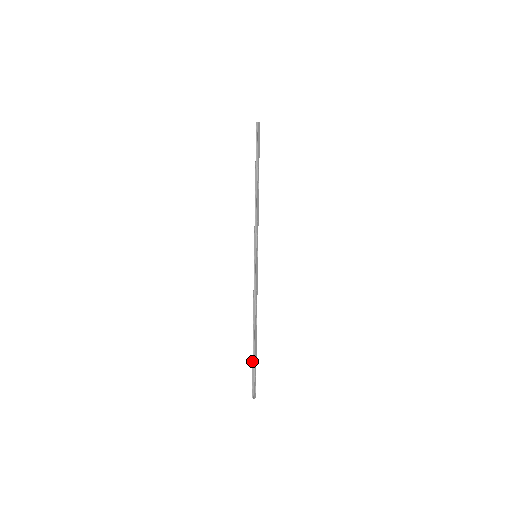
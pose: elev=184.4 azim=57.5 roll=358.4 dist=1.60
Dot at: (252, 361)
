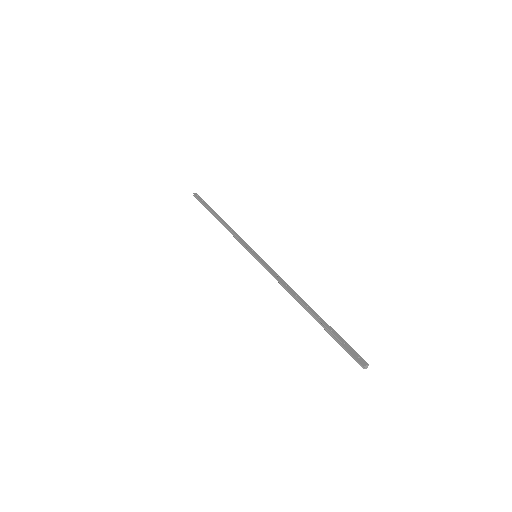
Dot at: occluded
